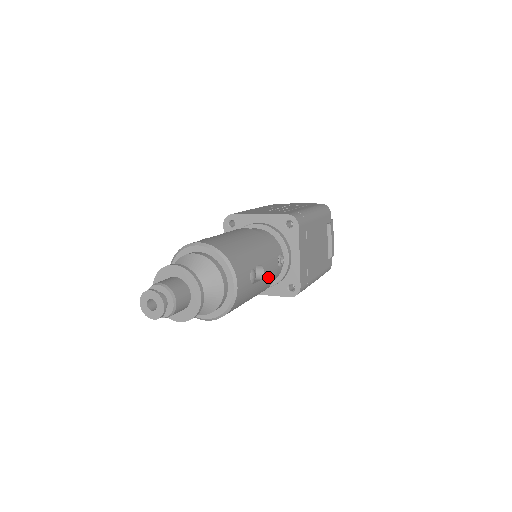
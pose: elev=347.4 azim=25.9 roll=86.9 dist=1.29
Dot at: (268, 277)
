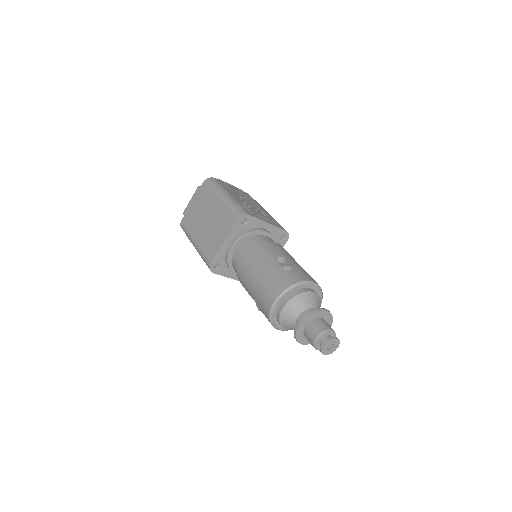
Dot at: occluded
